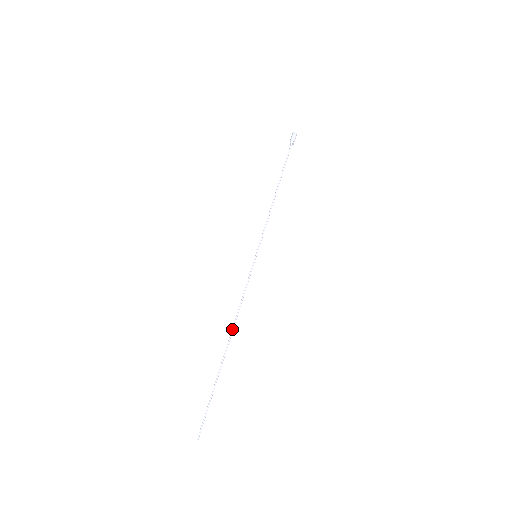
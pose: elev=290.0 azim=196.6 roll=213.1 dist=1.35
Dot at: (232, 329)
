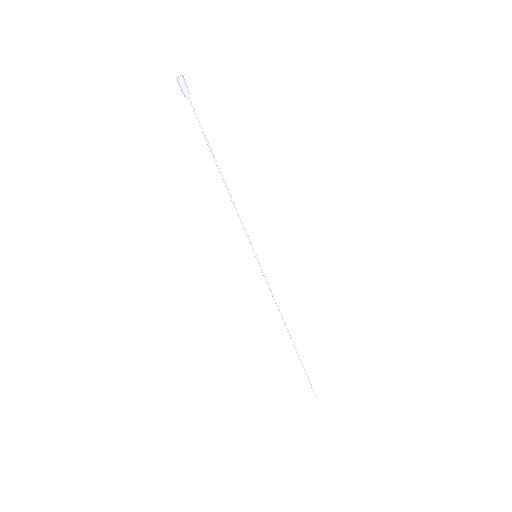
Dot at: (285, 326)
